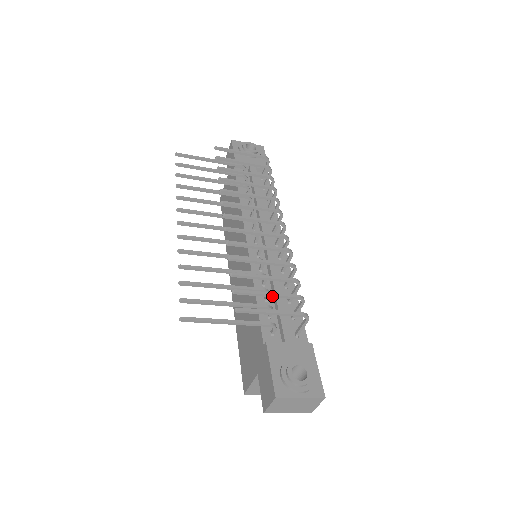
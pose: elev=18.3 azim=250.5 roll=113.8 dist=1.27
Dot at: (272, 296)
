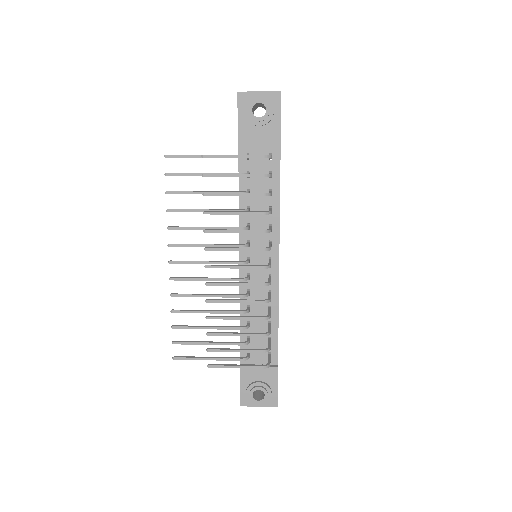
Dot at: (239, 351)
